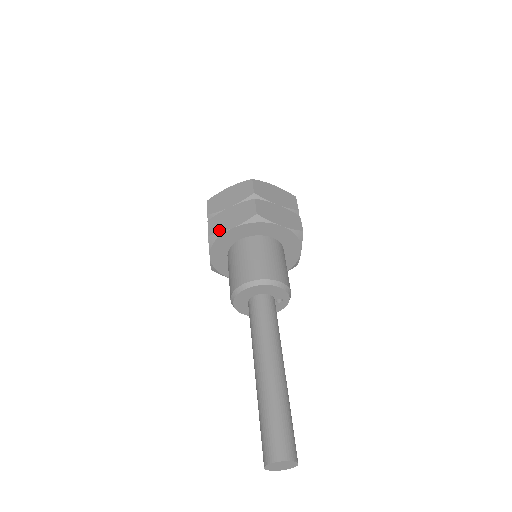
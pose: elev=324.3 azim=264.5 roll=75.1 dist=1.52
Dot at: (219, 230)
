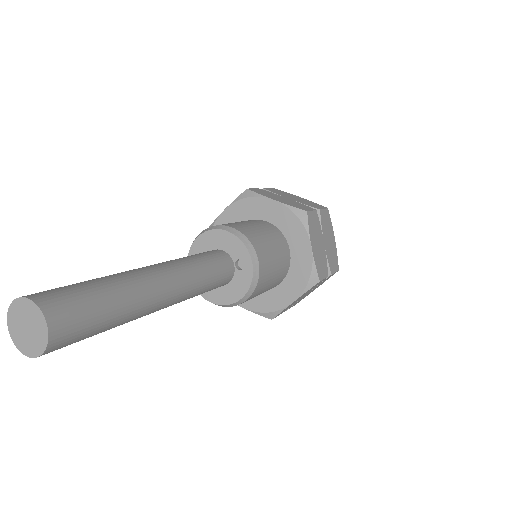
Dot at: (215, 221)
